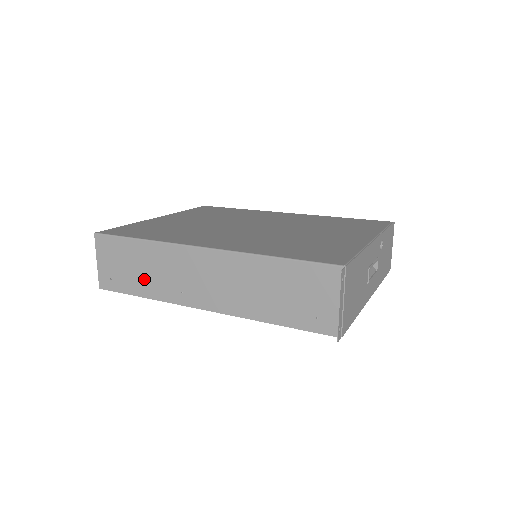
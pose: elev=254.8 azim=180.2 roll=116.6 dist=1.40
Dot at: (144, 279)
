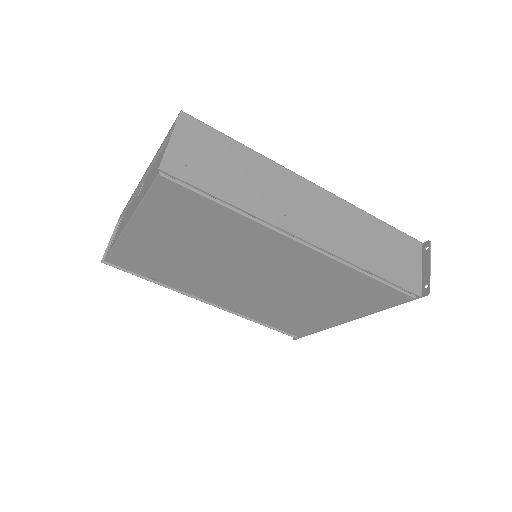
Dot at: (239, 185)
